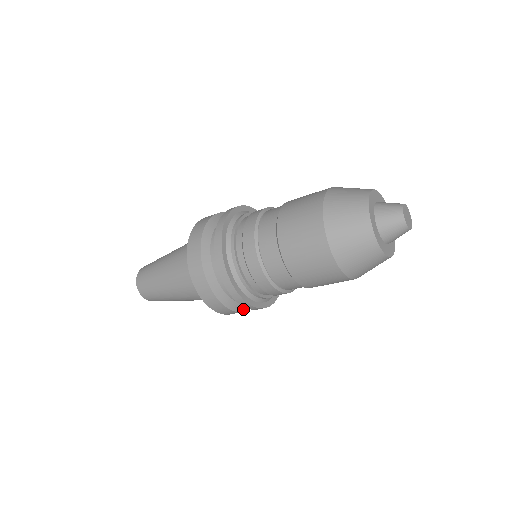
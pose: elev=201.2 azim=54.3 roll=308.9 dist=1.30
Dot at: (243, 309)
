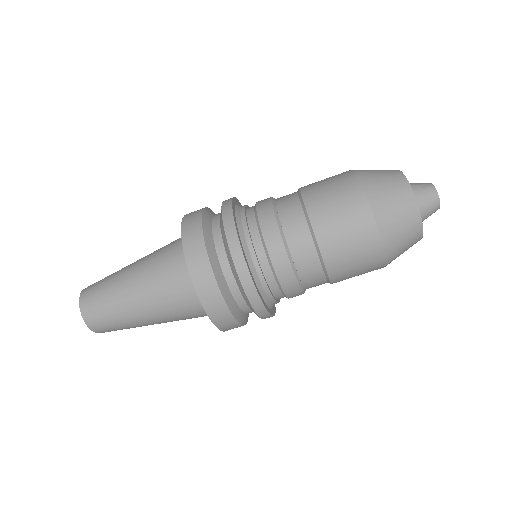
Dot at: (218, 277)
